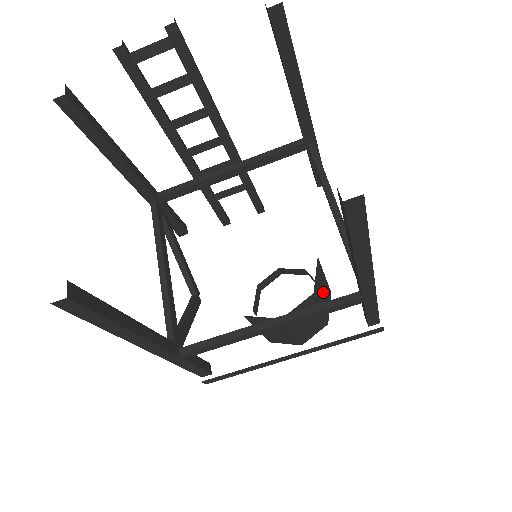
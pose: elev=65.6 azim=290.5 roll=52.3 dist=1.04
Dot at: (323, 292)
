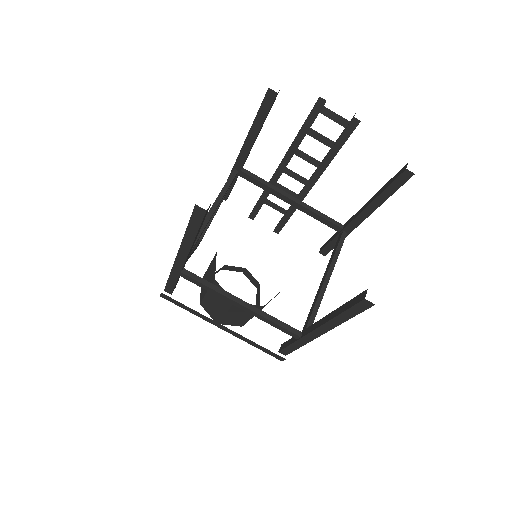
Dot at: occluded
